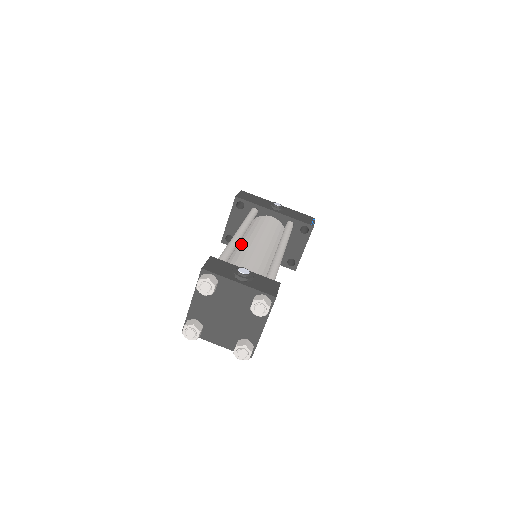
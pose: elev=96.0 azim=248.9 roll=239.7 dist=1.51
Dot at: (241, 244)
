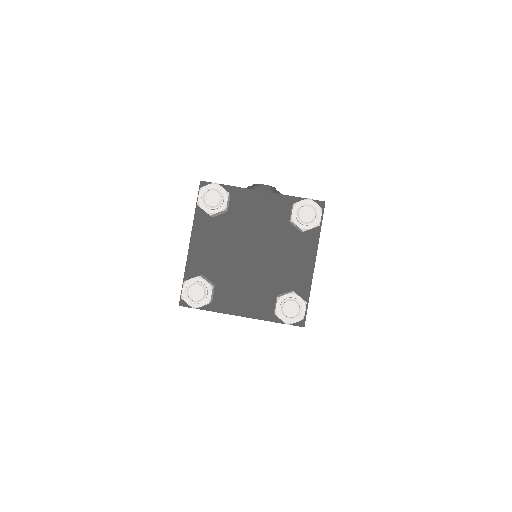
Dot at: occluded
